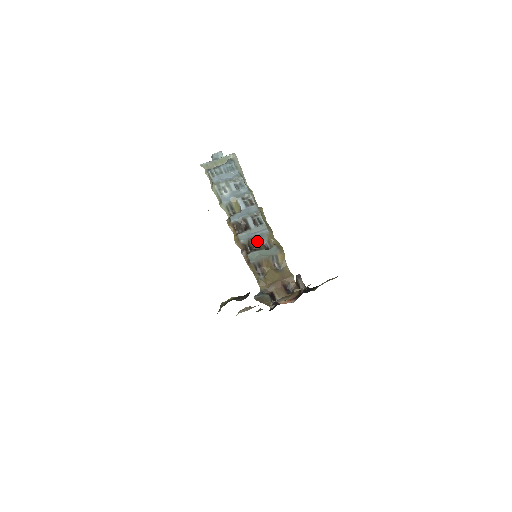
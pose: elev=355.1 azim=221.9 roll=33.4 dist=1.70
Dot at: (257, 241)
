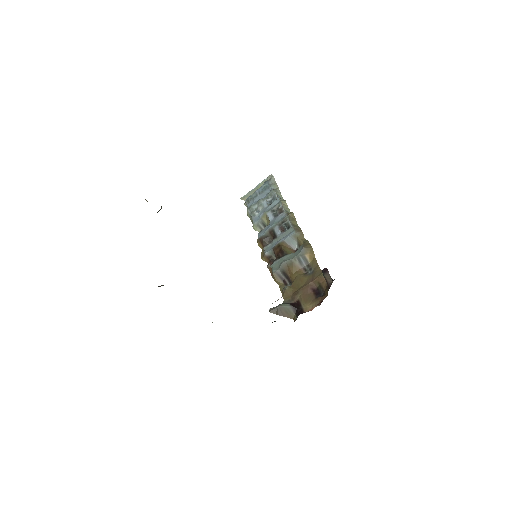
Dot at: (282, 248)
